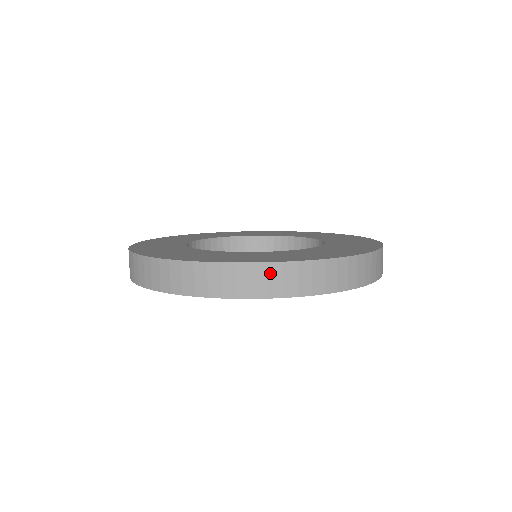
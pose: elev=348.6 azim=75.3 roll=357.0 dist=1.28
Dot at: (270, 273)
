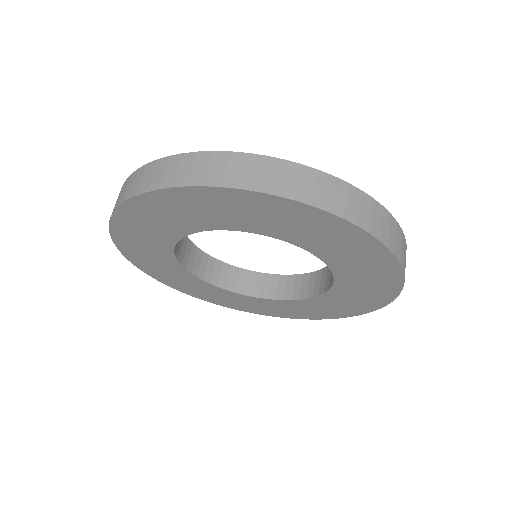
Dot at: (373, 209)
